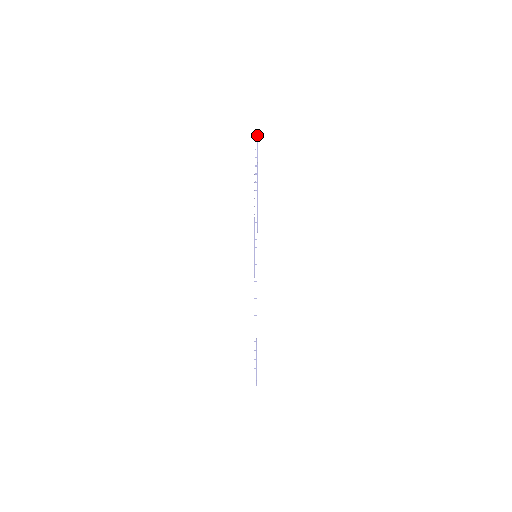
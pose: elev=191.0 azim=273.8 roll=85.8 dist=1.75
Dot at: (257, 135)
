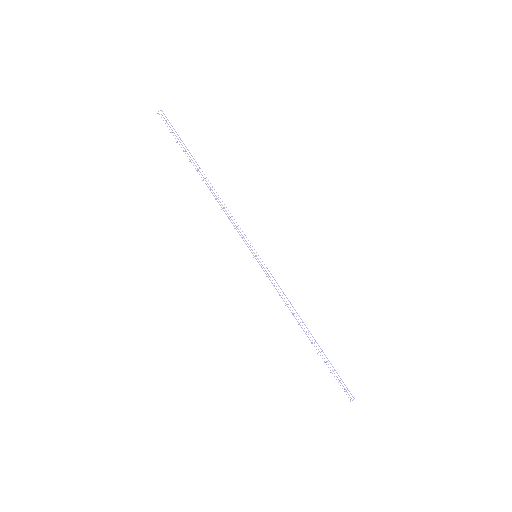
Dot at: occluded
